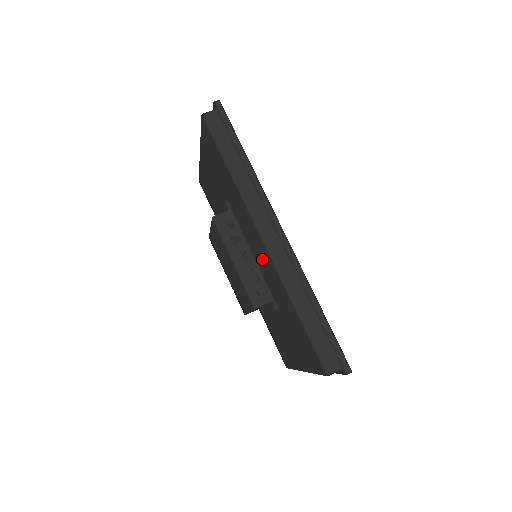
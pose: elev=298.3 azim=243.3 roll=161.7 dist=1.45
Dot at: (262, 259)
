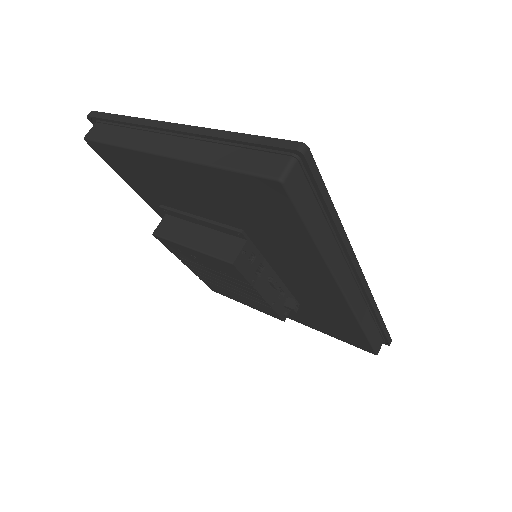
Dot at: (313, 291)
